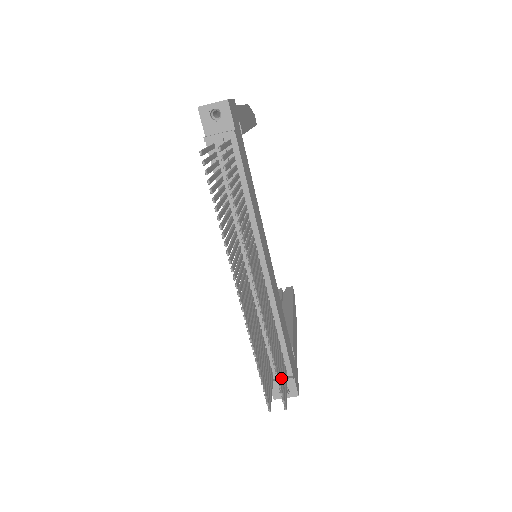
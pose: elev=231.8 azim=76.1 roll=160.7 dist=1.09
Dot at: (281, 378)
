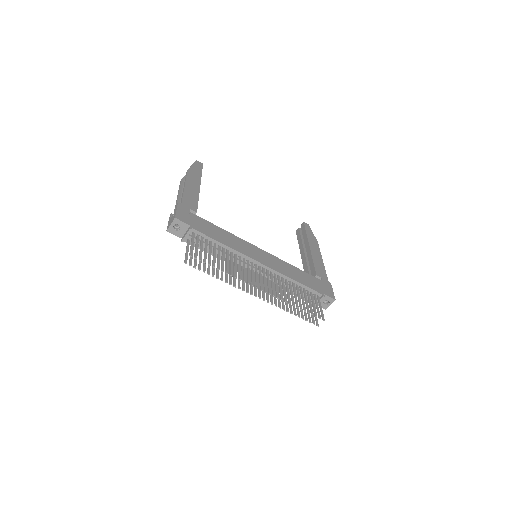
Dot at: (311, 308)
